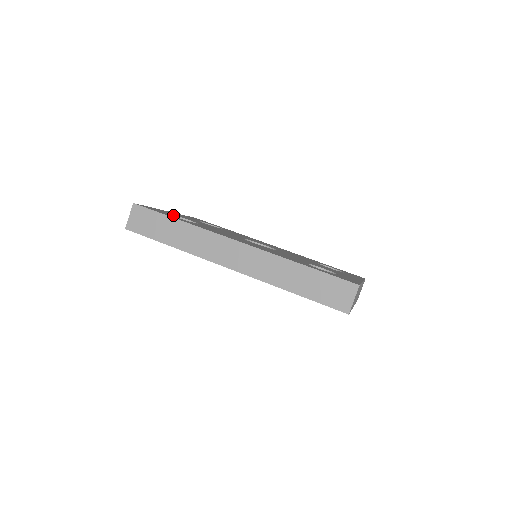
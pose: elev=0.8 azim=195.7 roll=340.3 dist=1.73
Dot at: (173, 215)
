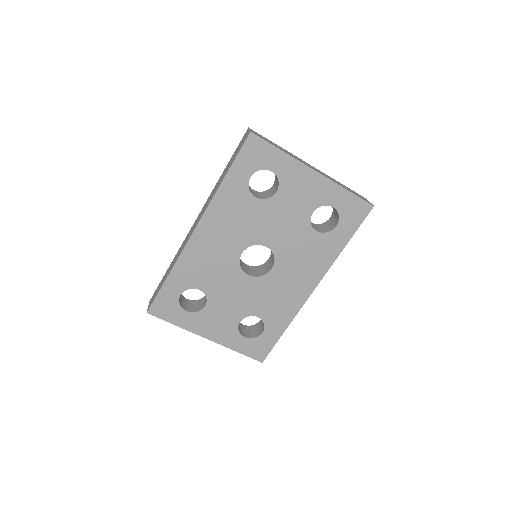
Dot at: (191, 301)
